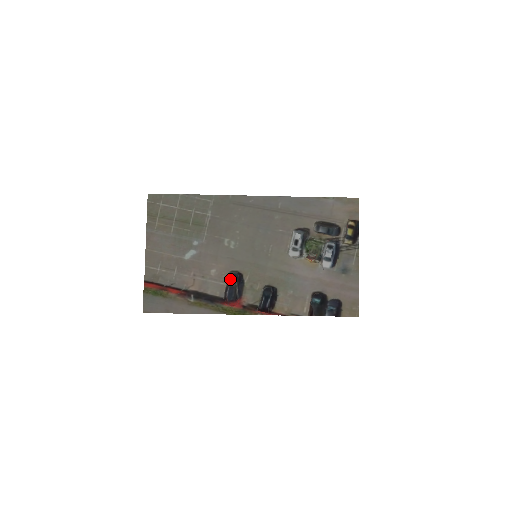
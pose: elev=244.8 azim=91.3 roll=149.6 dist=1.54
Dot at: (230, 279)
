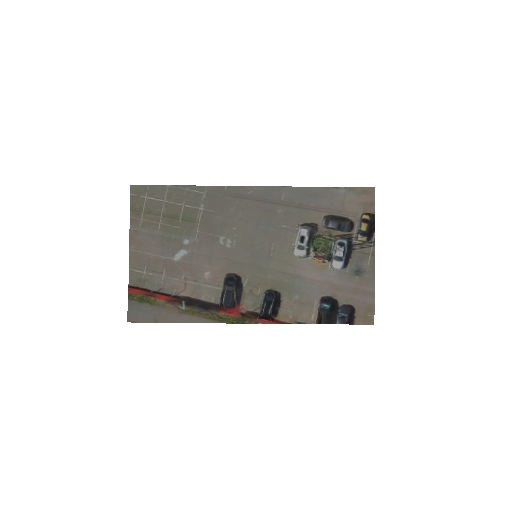
Dot at: (227, 282)
